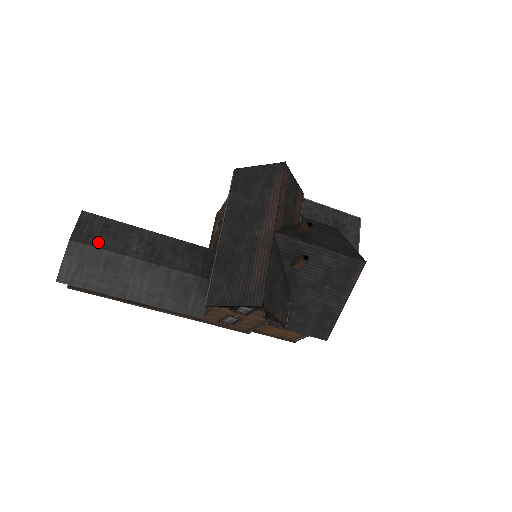
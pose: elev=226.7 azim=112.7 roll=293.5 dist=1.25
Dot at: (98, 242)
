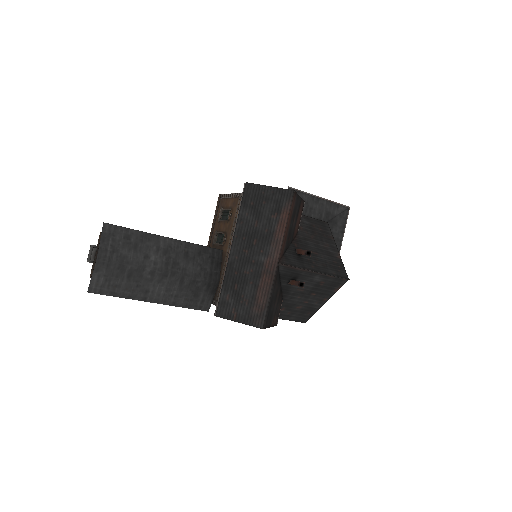
Dot at: (122, 257)
